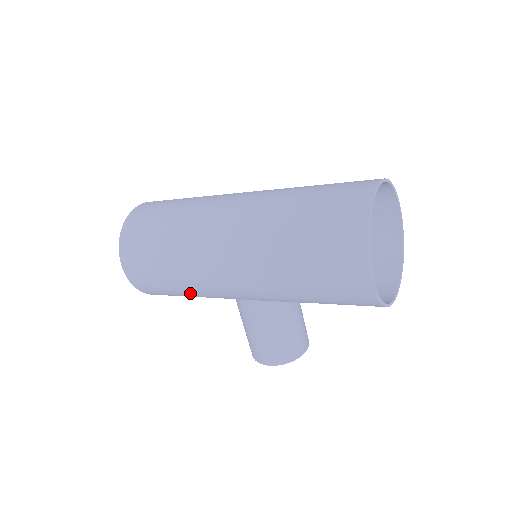
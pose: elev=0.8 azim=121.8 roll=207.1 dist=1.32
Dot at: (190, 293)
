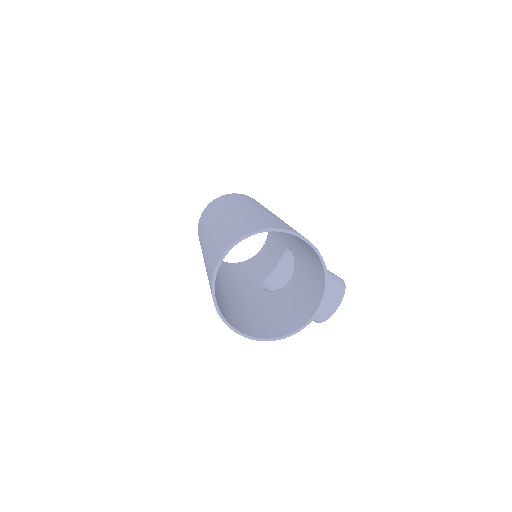
Dot at: occluded
